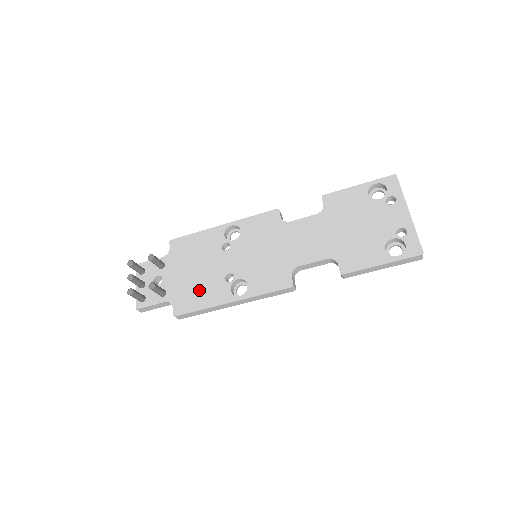
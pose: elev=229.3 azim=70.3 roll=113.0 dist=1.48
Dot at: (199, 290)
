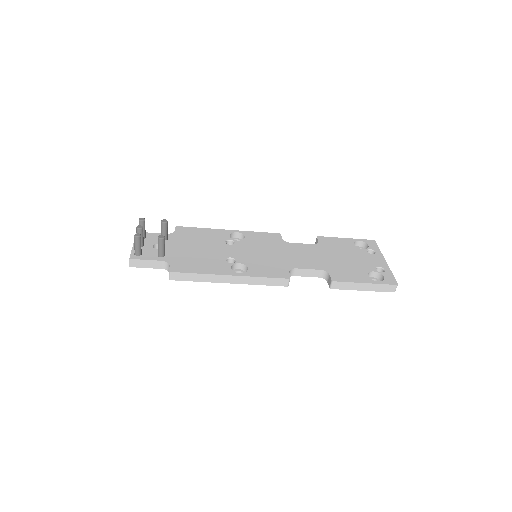
Dot at: (200, 261)
